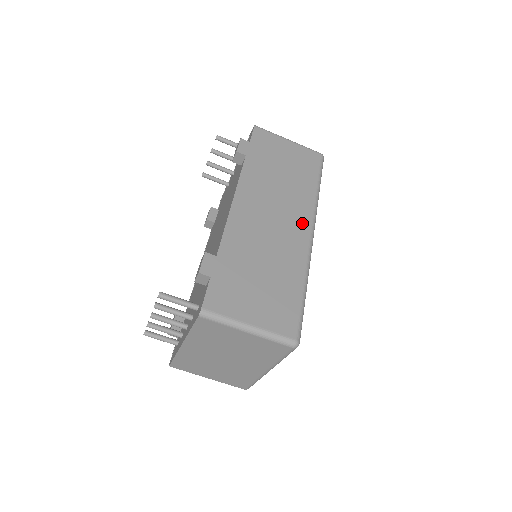
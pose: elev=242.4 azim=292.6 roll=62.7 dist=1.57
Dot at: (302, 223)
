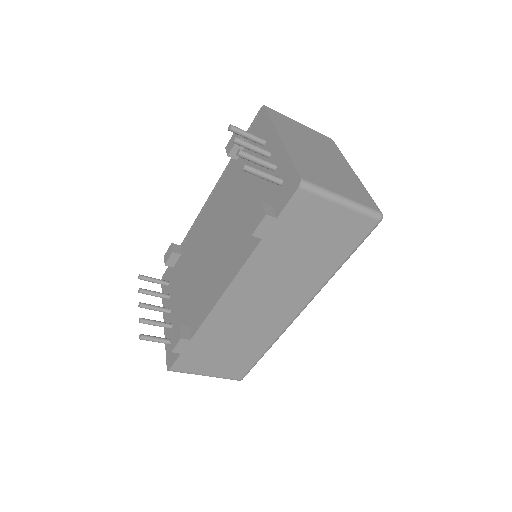
Dot at: (295, 305)
